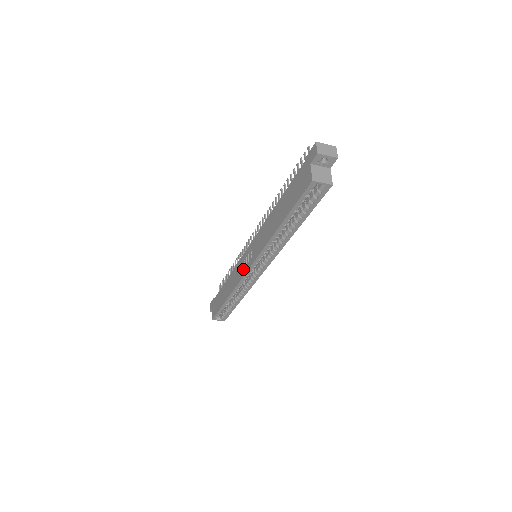
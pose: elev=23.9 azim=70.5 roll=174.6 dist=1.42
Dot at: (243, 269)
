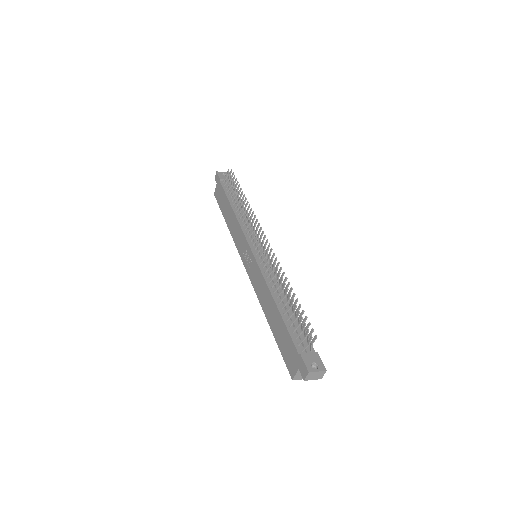
Dot at: (242, 252)
